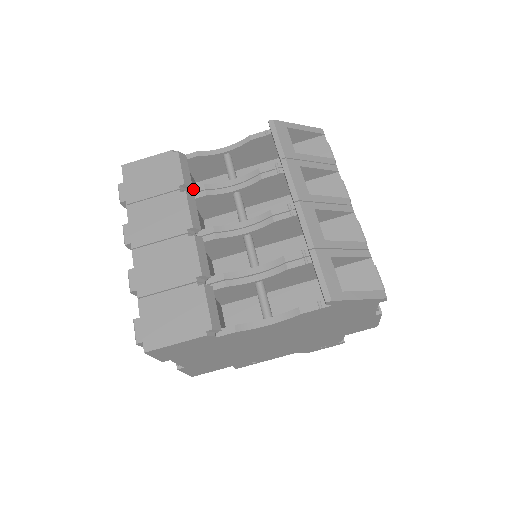
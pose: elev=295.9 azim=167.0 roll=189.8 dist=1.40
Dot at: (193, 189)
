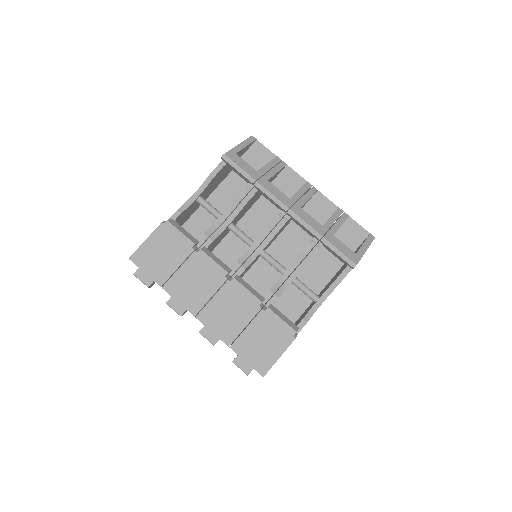
Dot at: (199, 242)
